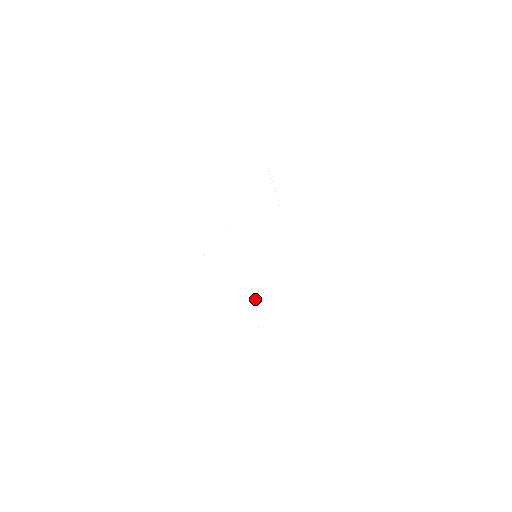
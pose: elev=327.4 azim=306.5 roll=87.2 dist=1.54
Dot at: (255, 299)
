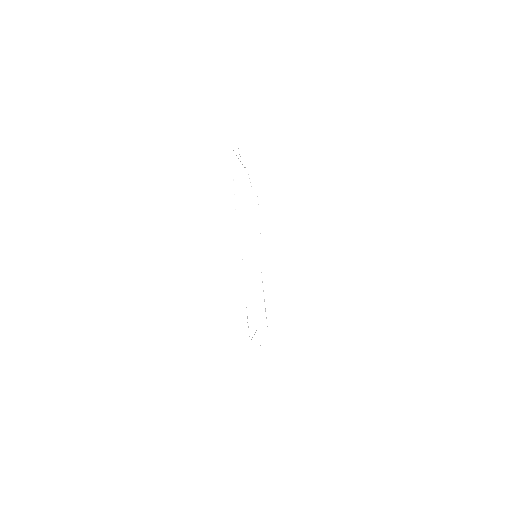
Dot at: occluded
